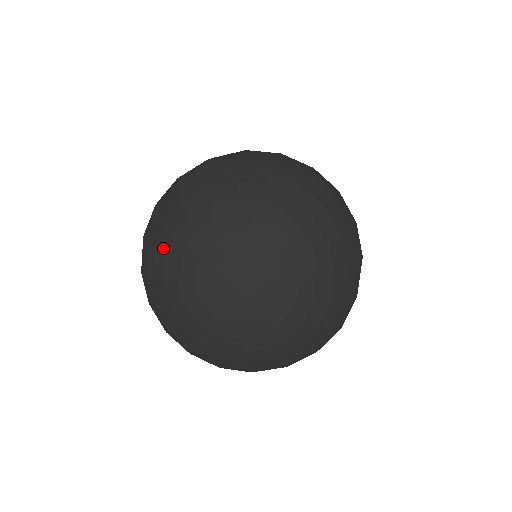
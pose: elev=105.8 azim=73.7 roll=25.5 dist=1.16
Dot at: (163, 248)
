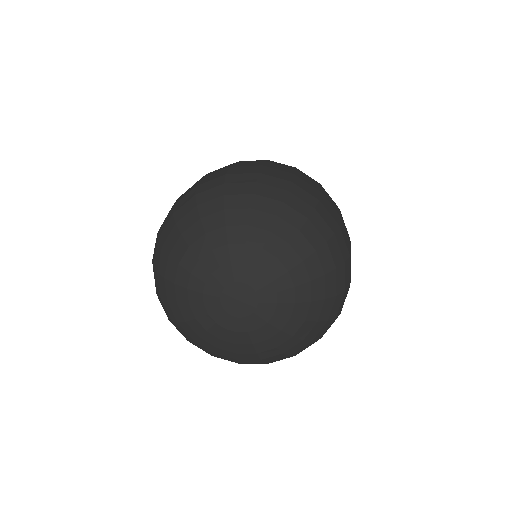
Dot at: (171, 277)
